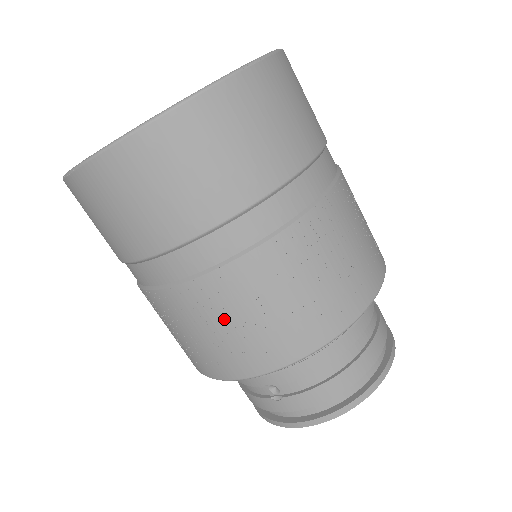
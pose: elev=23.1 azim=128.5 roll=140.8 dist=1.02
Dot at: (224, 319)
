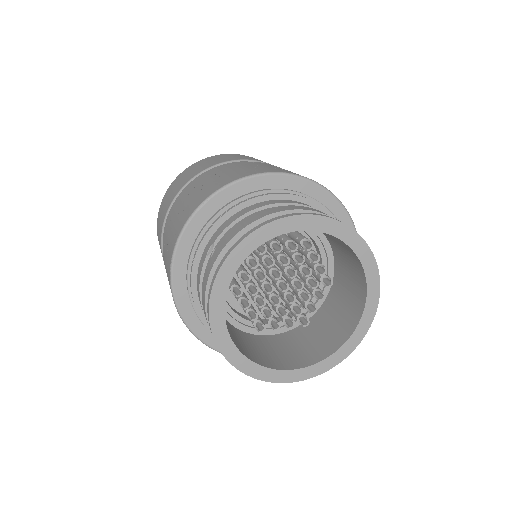
Dot at: (187, 200)
